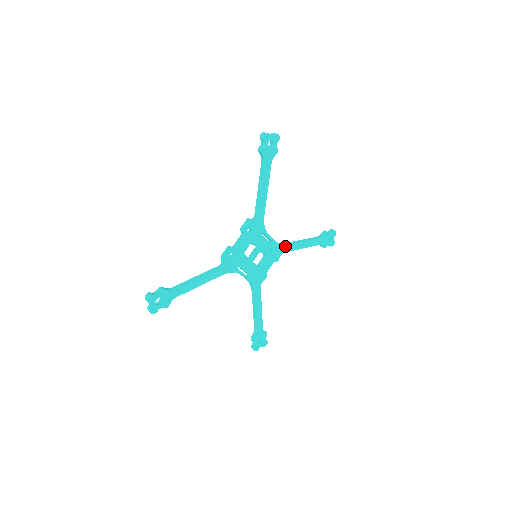
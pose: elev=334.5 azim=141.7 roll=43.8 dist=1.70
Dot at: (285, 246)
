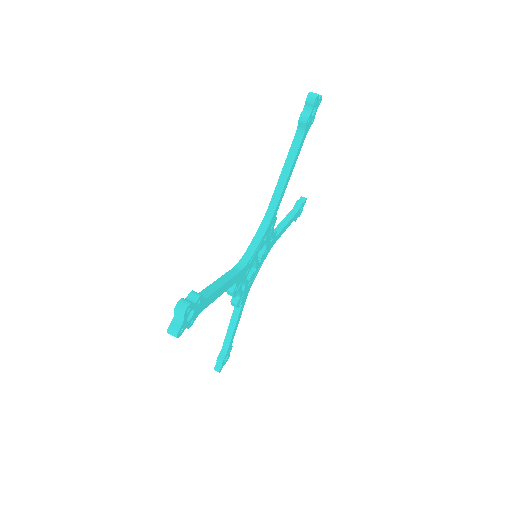
Dot at: (274, 213)
